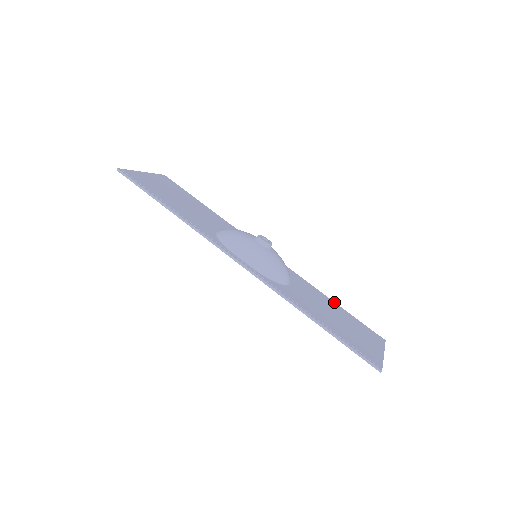
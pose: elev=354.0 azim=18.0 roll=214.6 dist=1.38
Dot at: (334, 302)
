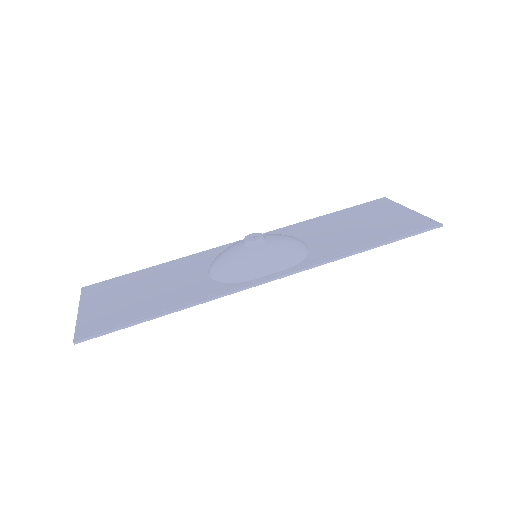
Dot at: (327, 215)
